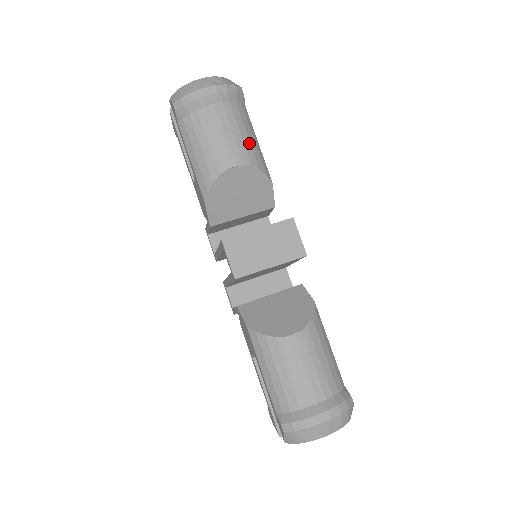
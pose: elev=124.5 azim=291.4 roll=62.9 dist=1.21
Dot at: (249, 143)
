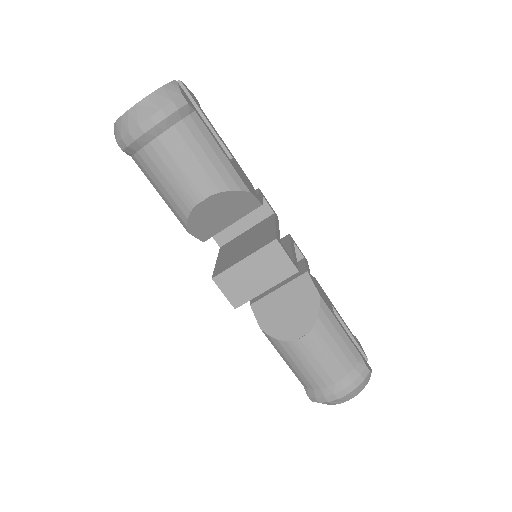
Dot at: (210, 165)
